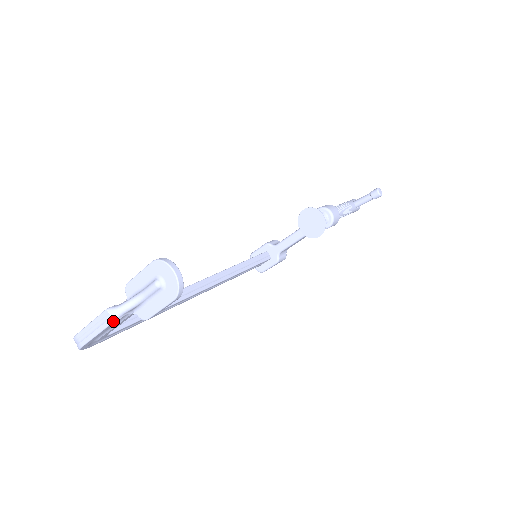
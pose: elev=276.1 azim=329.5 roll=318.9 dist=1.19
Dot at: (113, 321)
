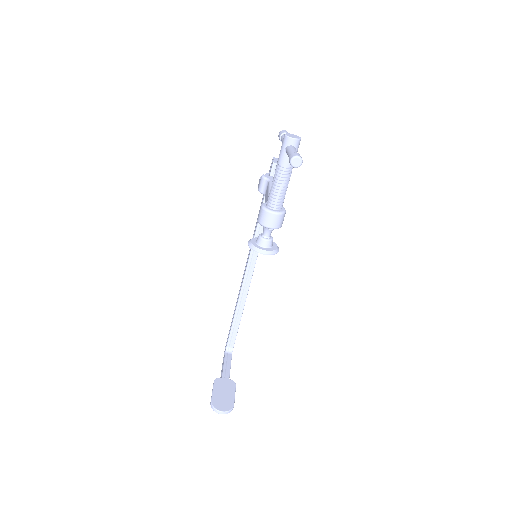
Dot at: occluded
